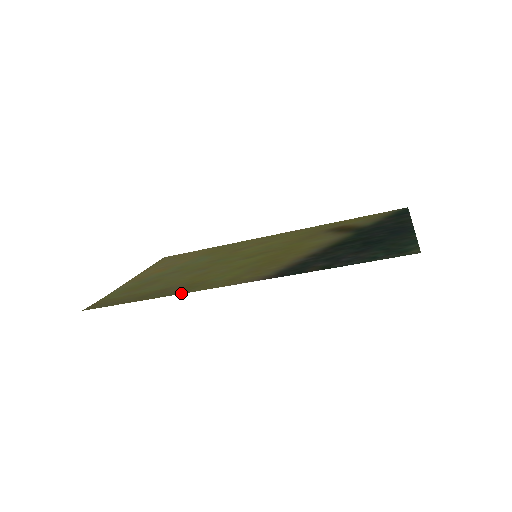
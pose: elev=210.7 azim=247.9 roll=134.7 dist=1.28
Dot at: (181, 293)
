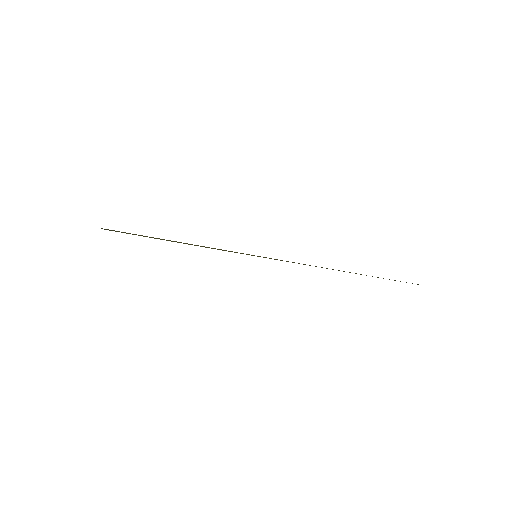
Dot at: occluded
